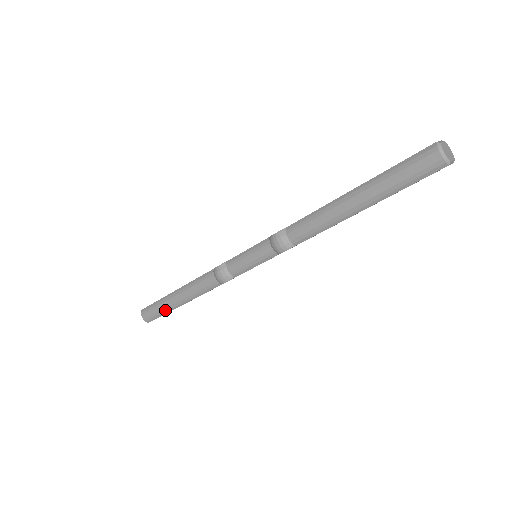
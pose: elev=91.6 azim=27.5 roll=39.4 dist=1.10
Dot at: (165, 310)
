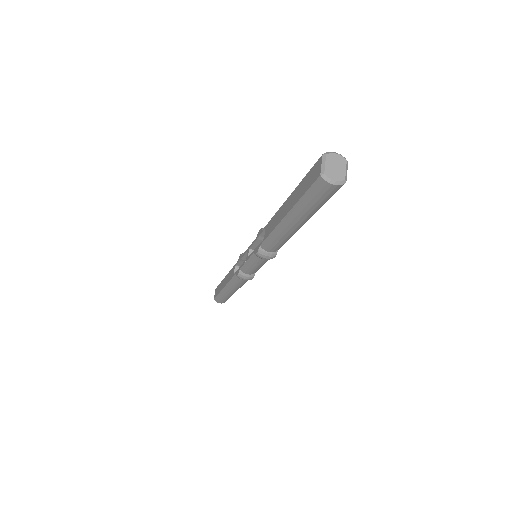
Dot at: (229, 297)
